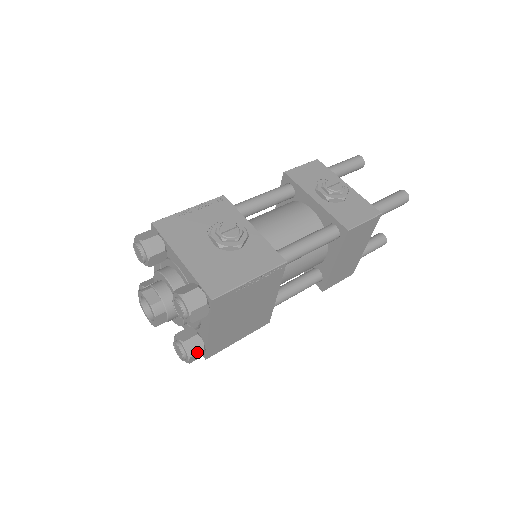
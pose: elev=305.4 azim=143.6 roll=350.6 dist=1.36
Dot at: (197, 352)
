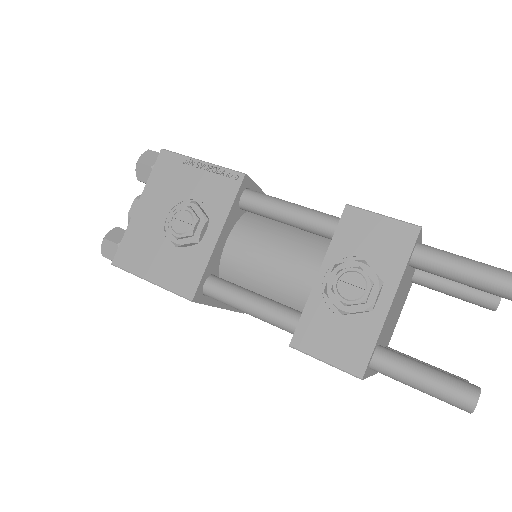
Dot at: occluded
